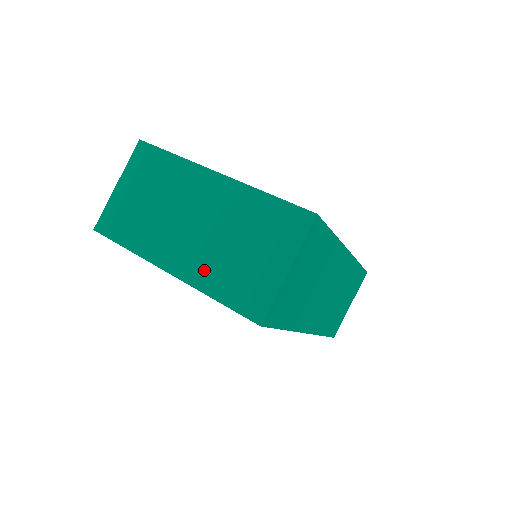
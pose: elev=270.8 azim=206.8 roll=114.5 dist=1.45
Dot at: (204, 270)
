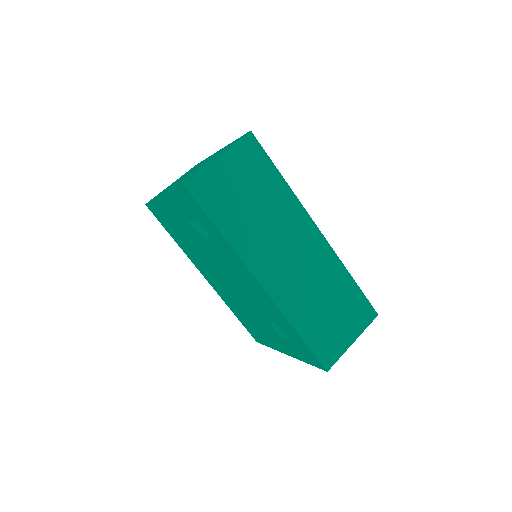
Dot at: (178, 183)
